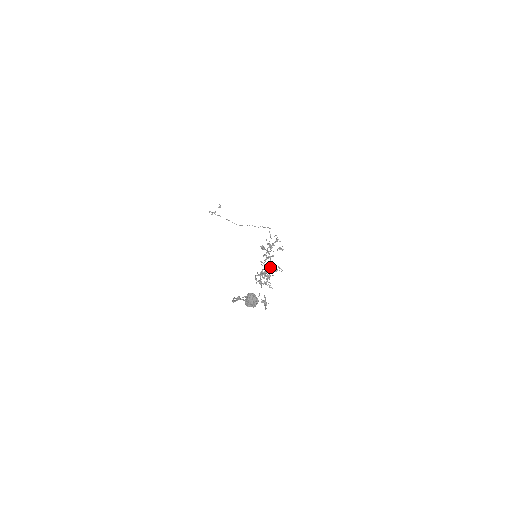
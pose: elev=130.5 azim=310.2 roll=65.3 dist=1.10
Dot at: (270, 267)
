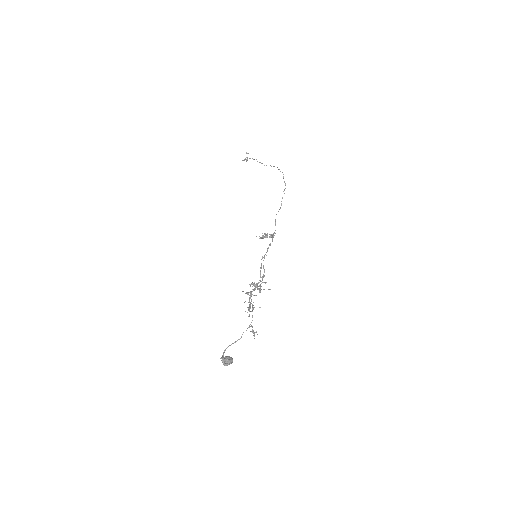
Dot at: (255, 285)
